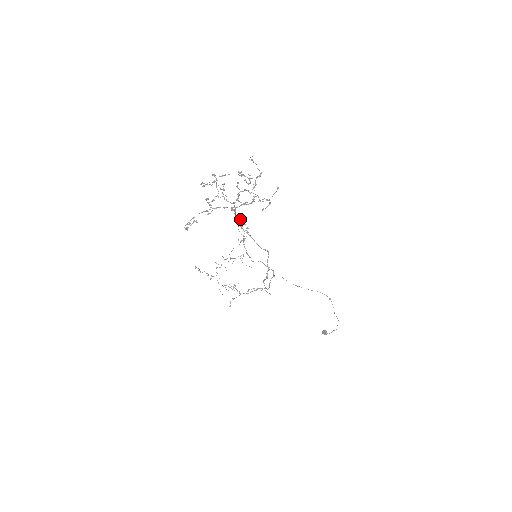
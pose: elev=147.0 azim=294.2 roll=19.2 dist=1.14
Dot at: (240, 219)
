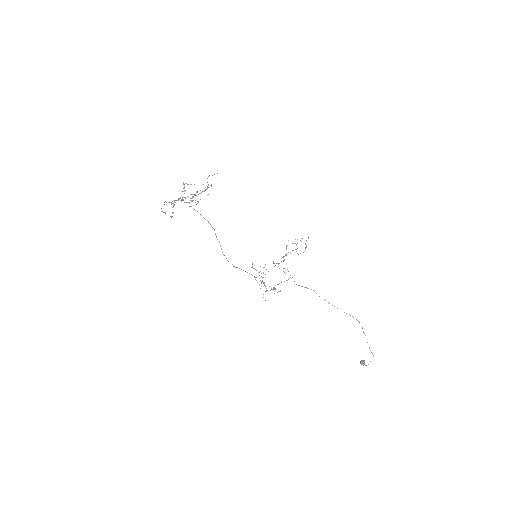
Dot at: (308, 237)
